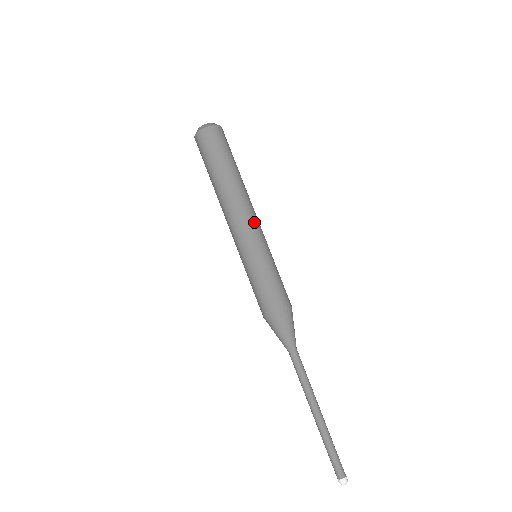
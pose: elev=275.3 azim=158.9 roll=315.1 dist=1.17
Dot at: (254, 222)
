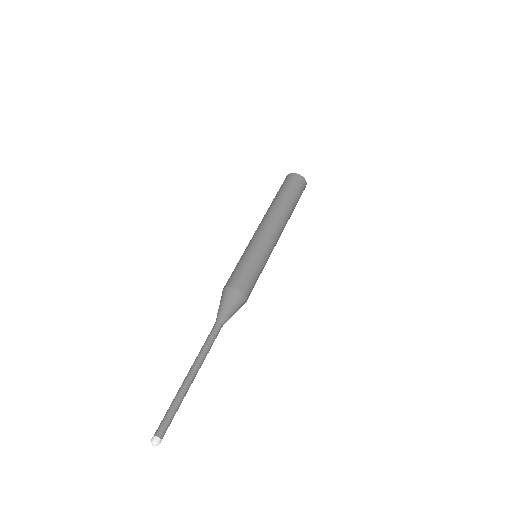
Dot at: (263, 229)
